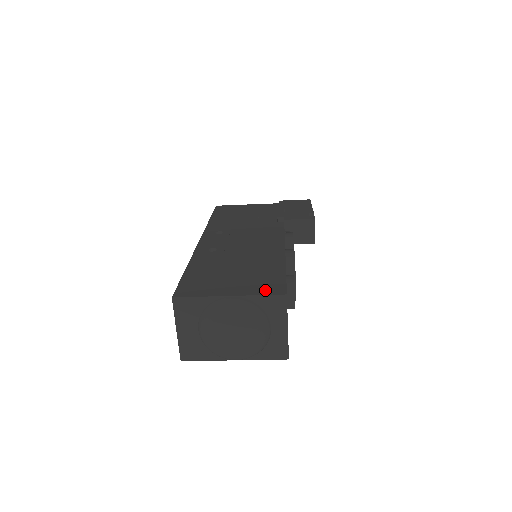
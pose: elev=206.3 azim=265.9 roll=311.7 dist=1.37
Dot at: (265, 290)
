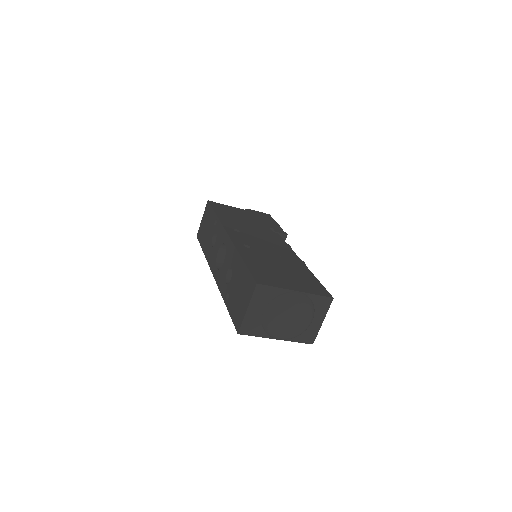
Dot at: (317, 291)
